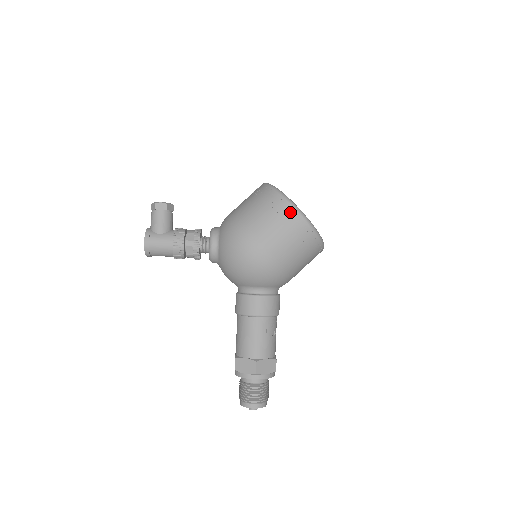
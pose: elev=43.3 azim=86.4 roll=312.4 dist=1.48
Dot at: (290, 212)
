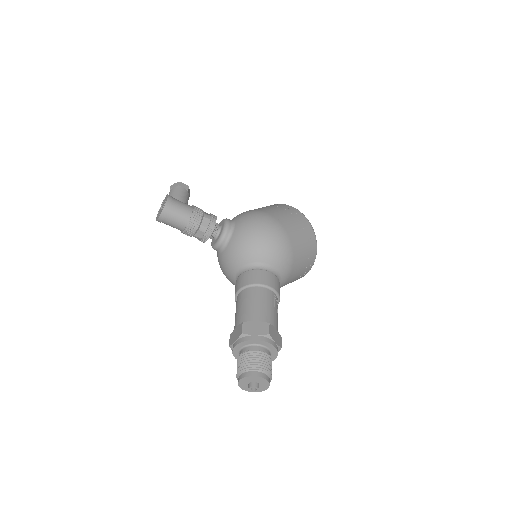
Dot at: (300, 215)
